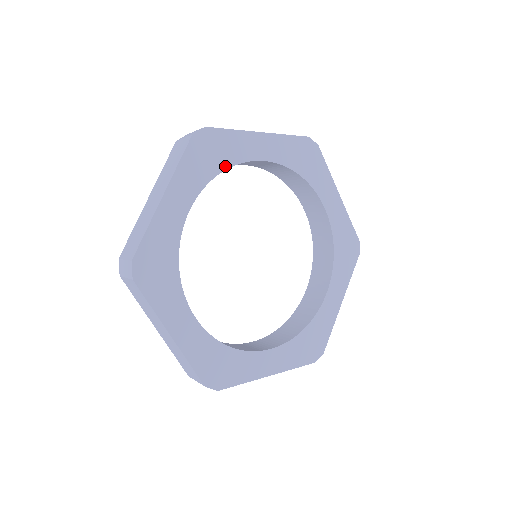
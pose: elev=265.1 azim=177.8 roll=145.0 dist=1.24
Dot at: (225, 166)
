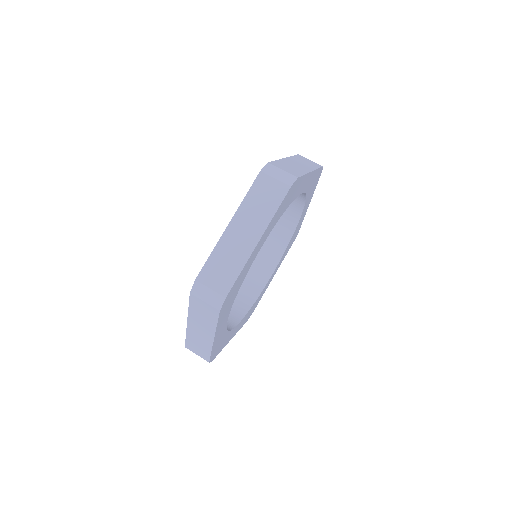
Dot at: occluded
